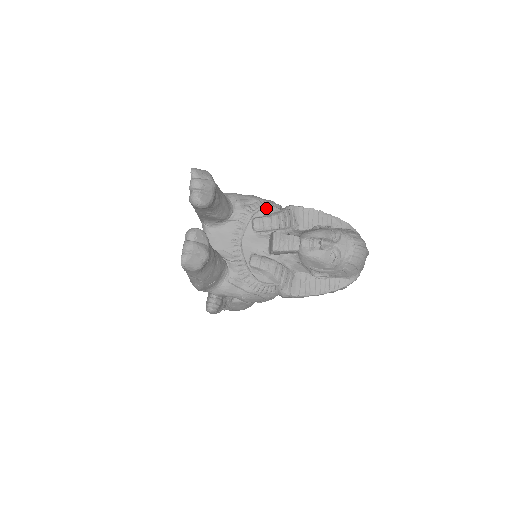
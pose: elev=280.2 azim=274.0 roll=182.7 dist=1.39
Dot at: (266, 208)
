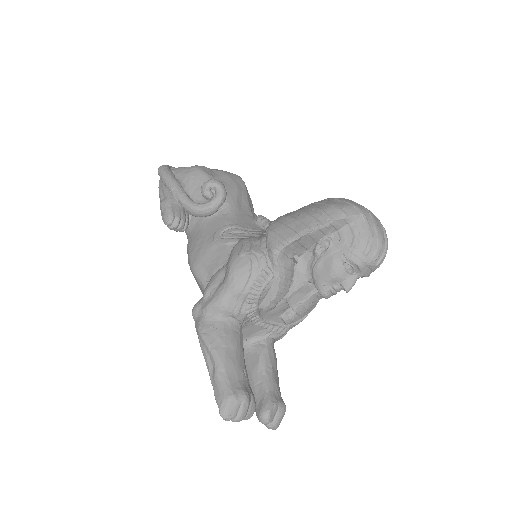
Dot at: (263, 291)
